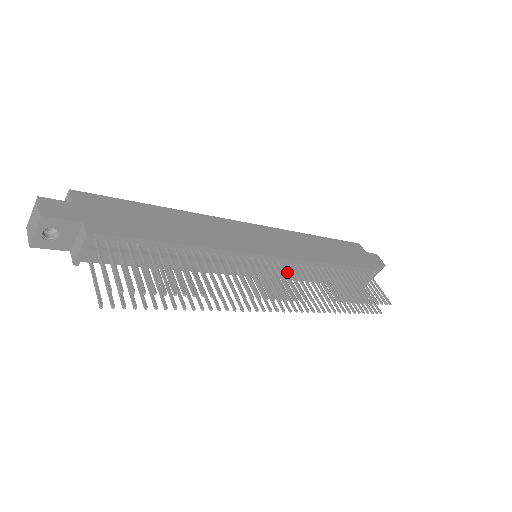
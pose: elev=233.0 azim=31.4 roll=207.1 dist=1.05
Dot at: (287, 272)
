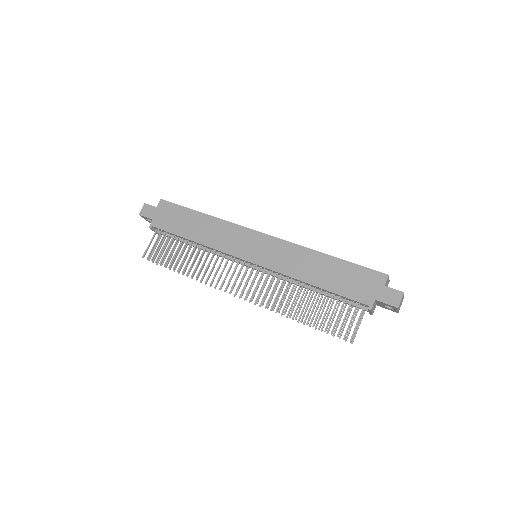
Dot at: (271, 275)
